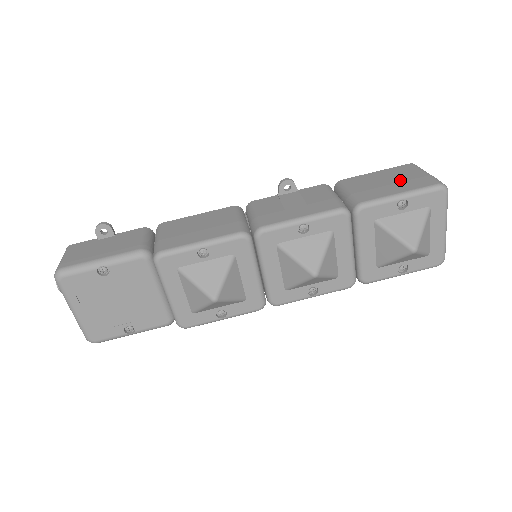
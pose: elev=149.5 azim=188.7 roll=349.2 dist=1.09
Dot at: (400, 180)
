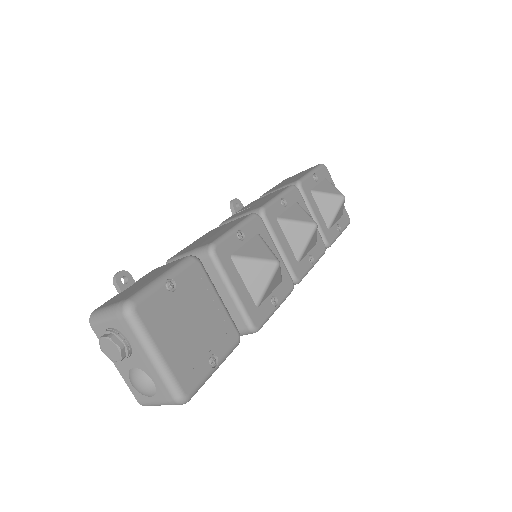
Dot at: occluded
